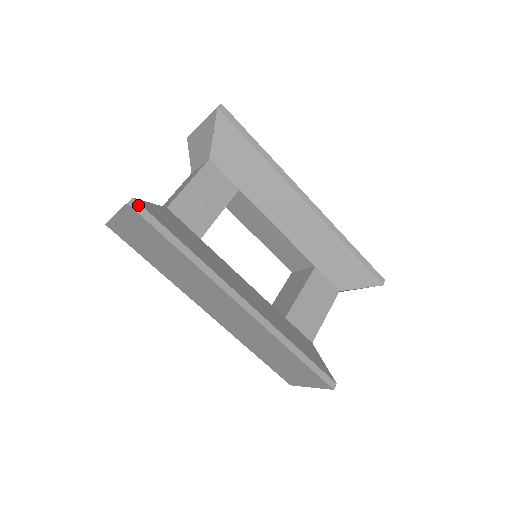
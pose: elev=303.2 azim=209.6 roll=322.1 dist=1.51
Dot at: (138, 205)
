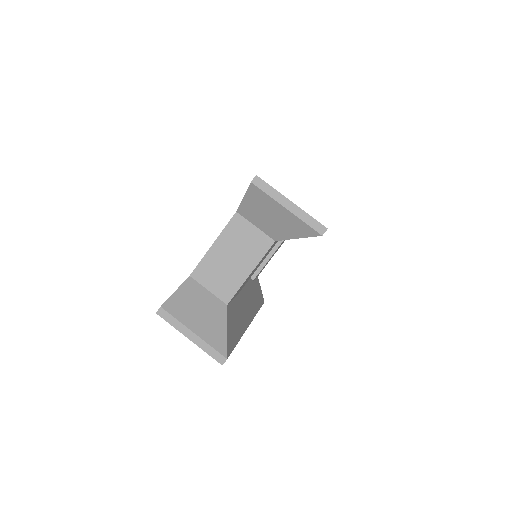
Dot at: occluded
